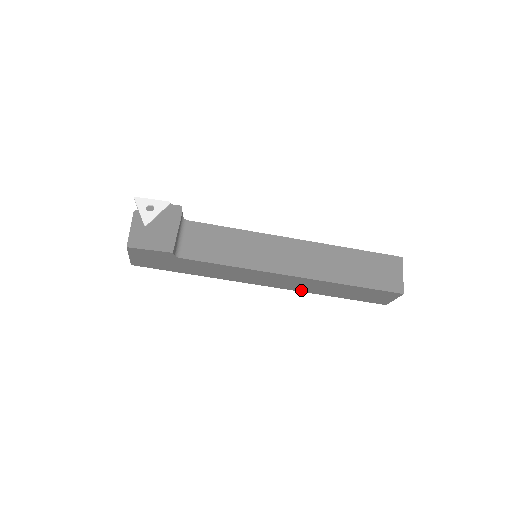
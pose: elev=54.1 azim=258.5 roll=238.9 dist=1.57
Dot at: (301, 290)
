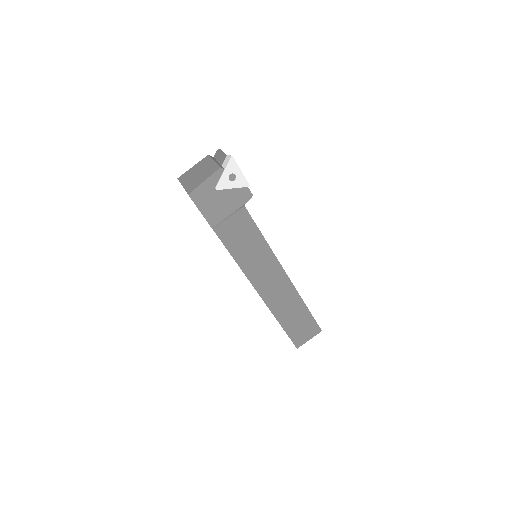
Dot at: occluded
